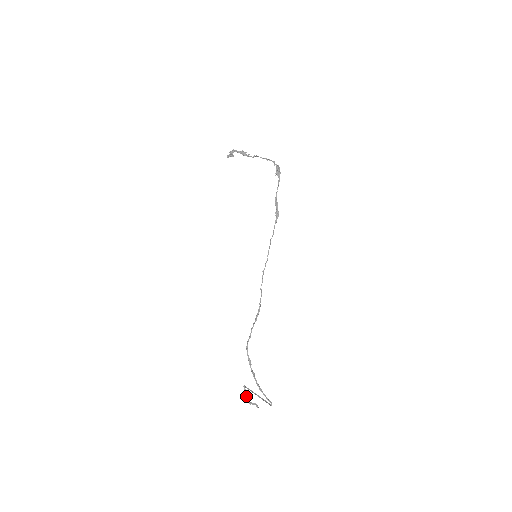
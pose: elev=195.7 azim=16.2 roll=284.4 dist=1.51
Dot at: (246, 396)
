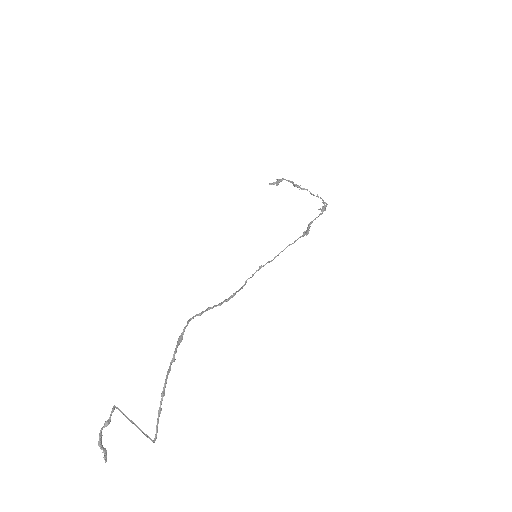
Dot at: (105, 424)
